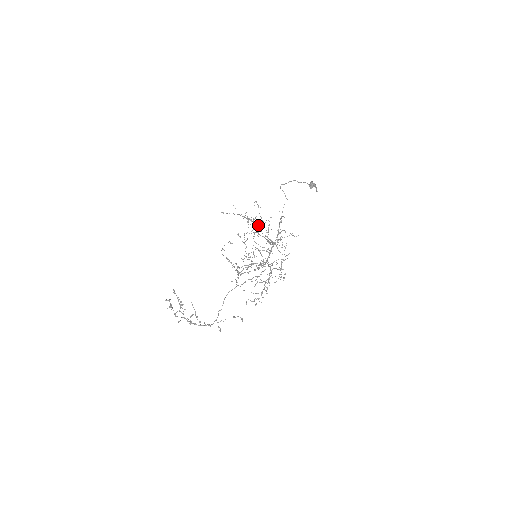
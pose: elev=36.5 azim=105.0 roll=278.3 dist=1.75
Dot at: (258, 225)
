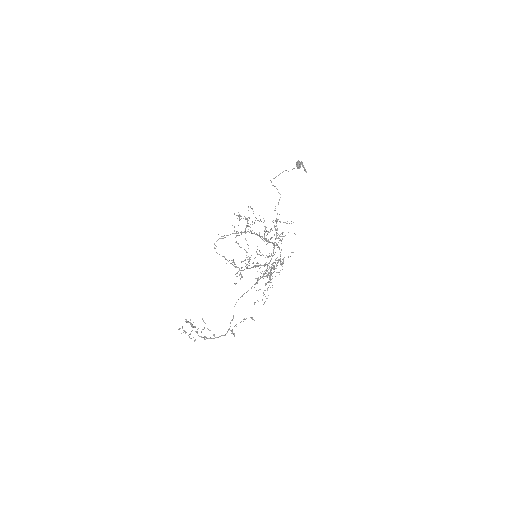
Dot at: occluded
